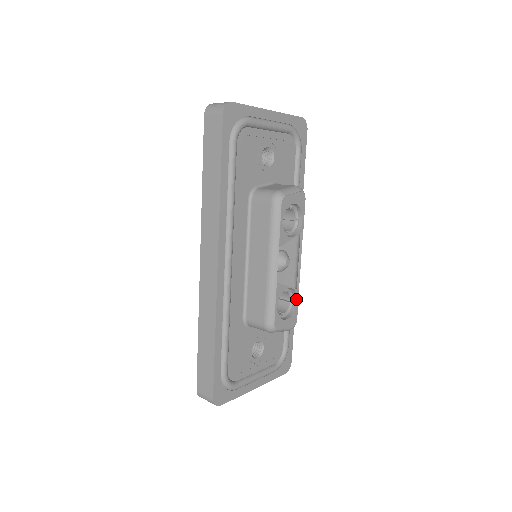
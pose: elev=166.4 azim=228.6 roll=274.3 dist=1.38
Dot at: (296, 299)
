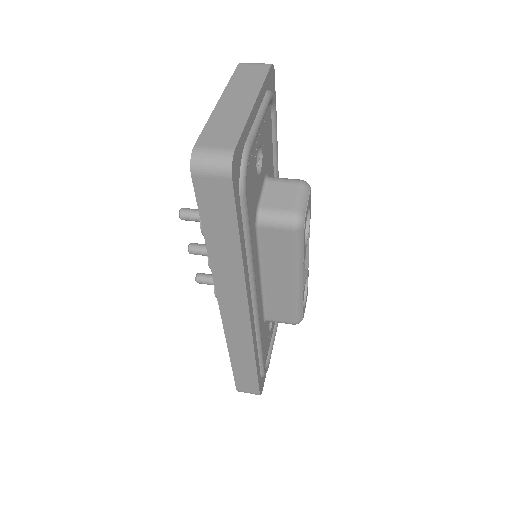
Dot at: (307, 278)
